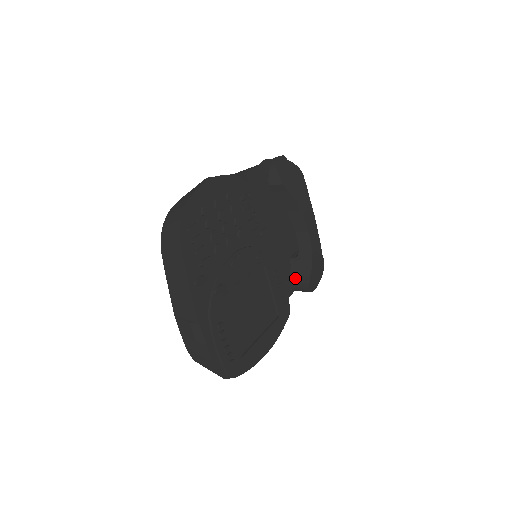
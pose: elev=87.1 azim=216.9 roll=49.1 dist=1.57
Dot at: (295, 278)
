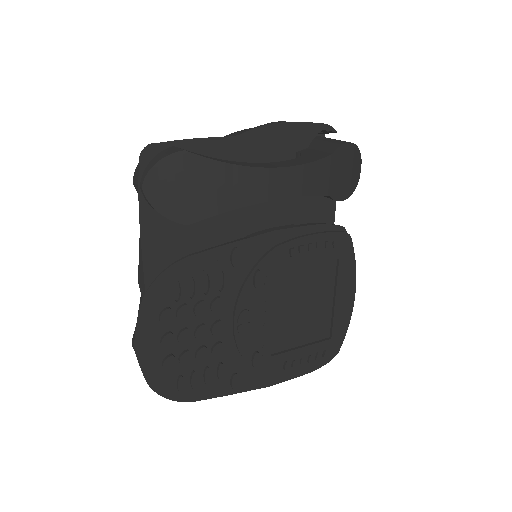
Dot at: occluded
